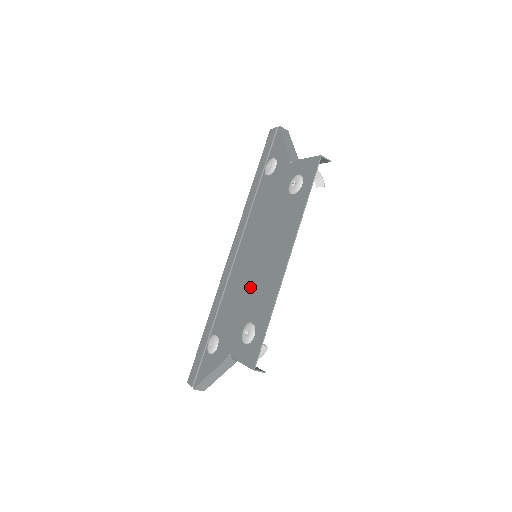
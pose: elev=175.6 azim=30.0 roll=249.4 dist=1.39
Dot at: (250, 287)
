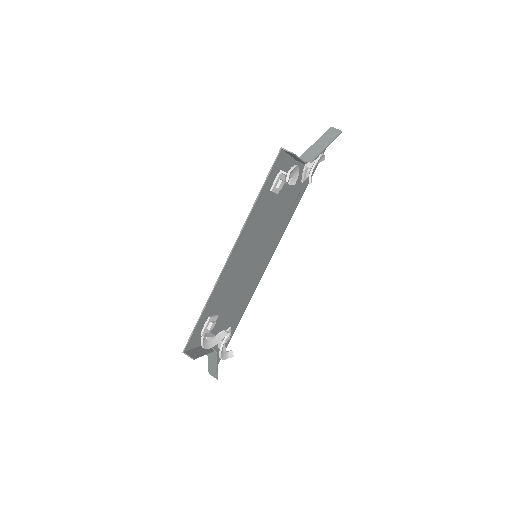
Dot at: (236, 283)
